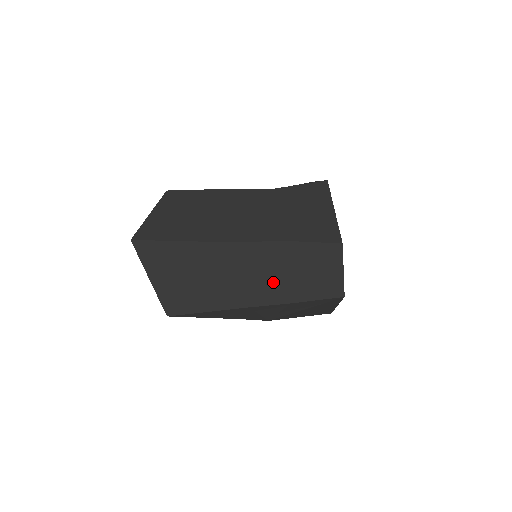
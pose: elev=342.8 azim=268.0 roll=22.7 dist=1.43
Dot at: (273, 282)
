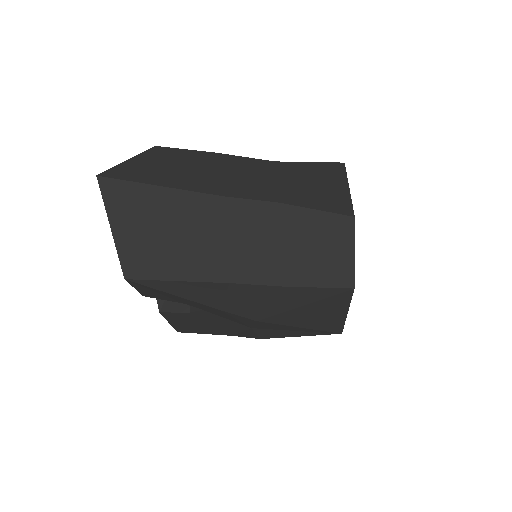
Dot at: (262, 254)
